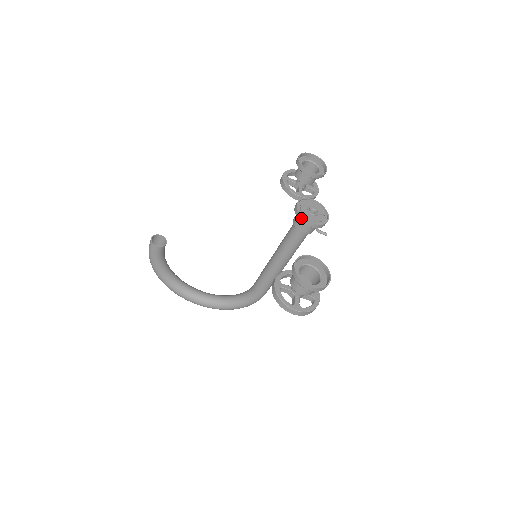
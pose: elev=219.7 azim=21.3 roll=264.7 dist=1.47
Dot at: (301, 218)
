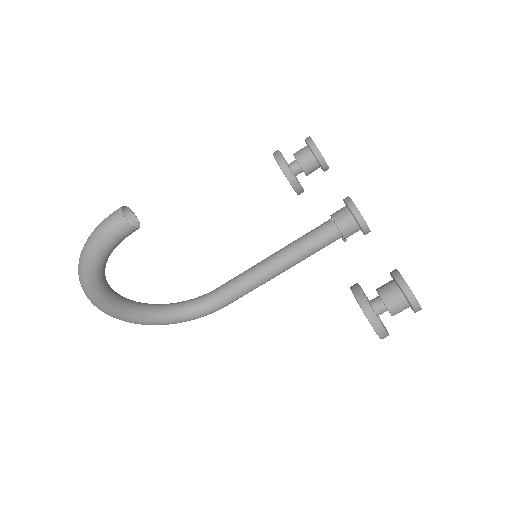
Dot at: (363, 221)
